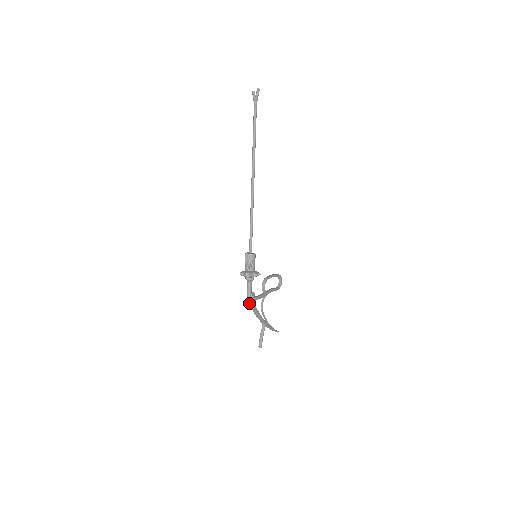
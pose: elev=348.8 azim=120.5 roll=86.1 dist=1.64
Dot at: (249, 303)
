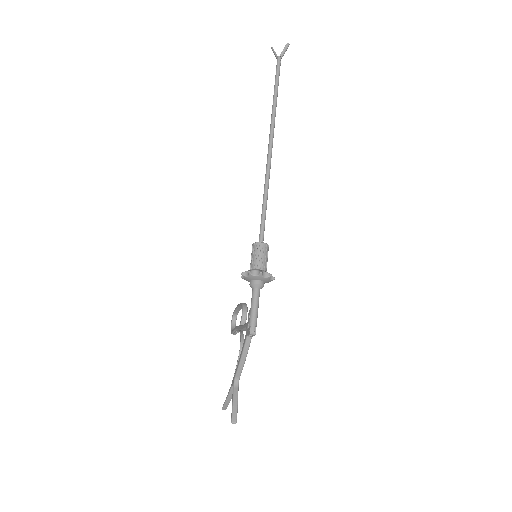
Dot at: (256, 325)
